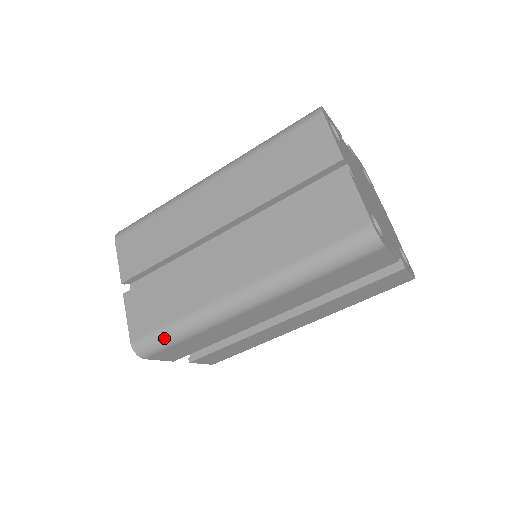
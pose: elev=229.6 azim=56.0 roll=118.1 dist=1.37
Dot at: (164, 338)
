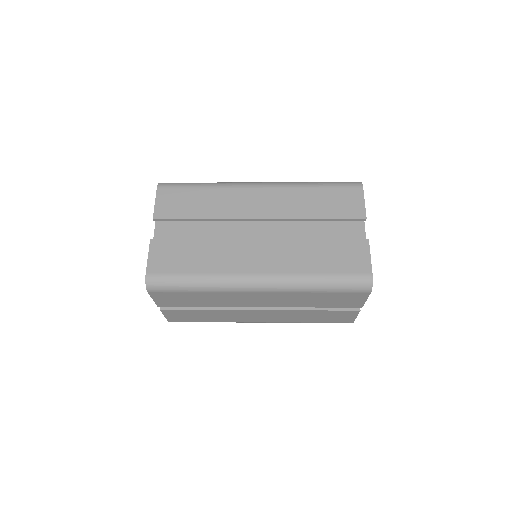
Dot at: occluded
